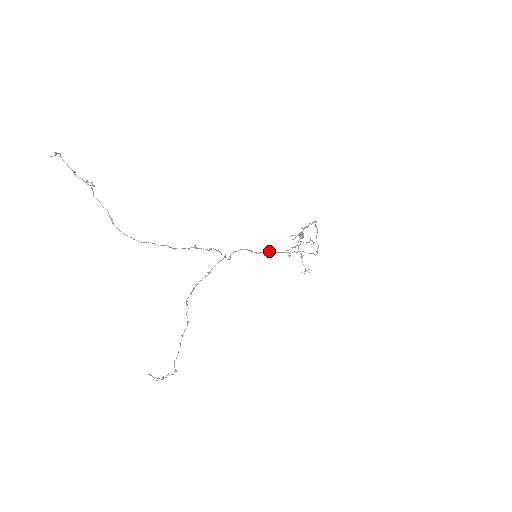
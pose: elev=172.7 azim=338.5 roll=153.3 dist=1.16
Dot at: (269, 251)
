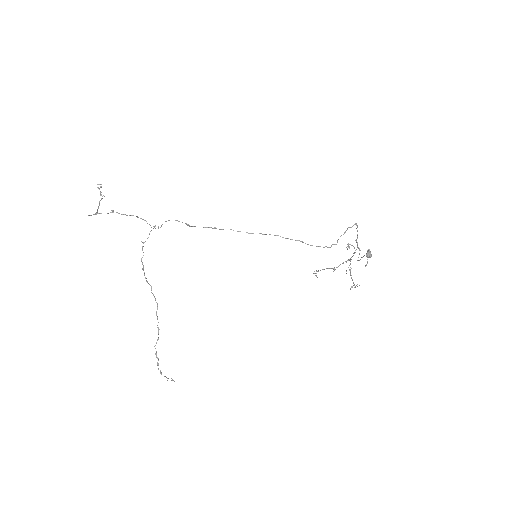
Dot at: (318, 270)
